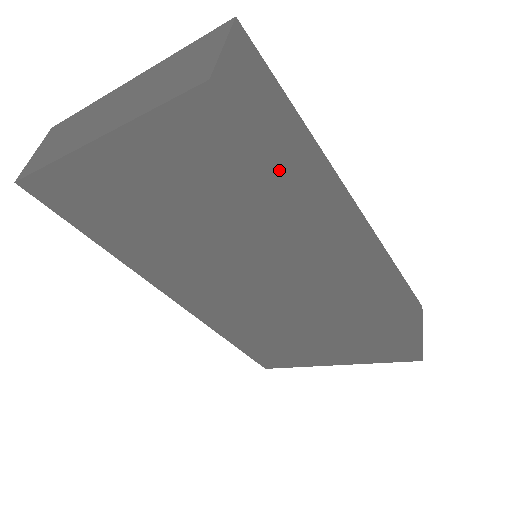
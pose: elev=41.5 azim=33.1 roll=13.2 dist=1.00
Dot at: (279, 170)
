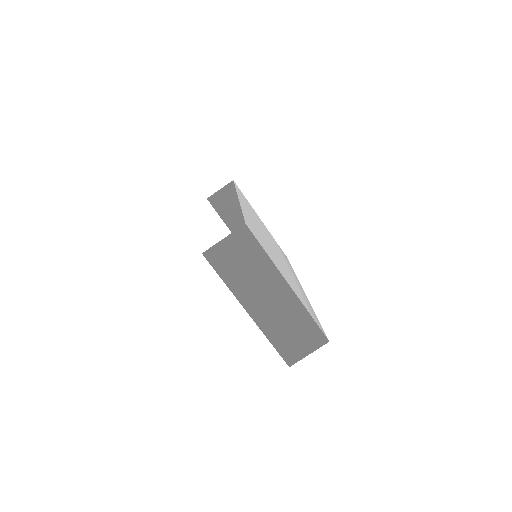
Dot at: occluded
